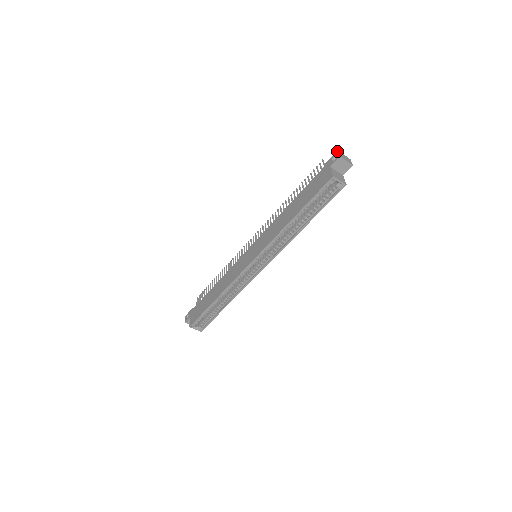
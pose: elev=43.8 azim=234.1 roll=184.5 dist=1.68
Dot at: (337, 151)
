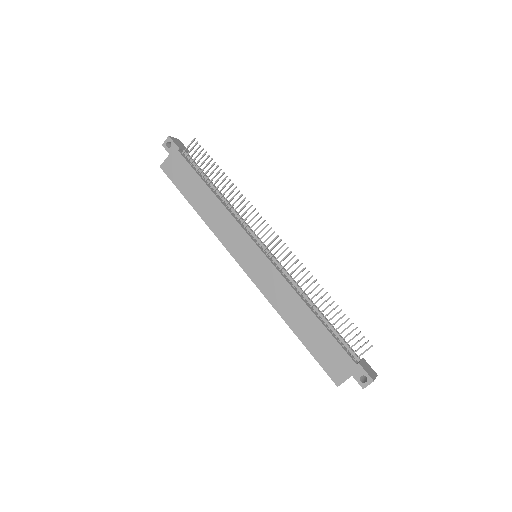
Dot at: occluded
